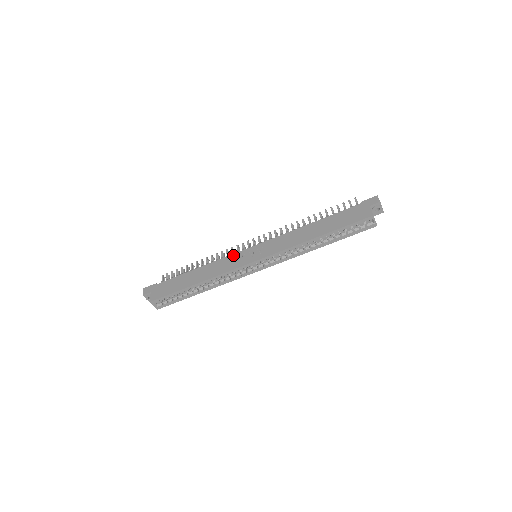
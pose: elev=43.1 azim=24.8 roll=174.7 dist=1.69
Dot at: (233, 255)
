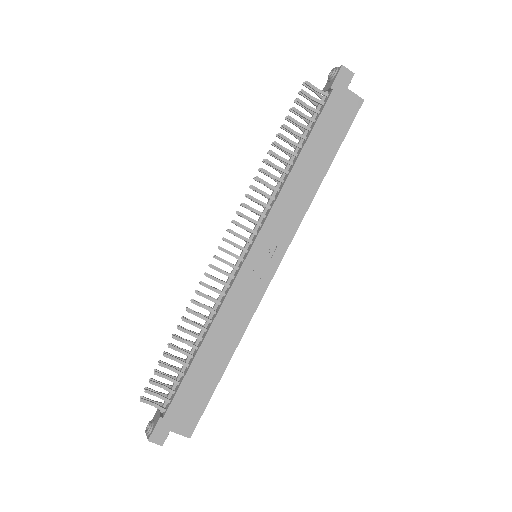
Dot at: (236, 285)
